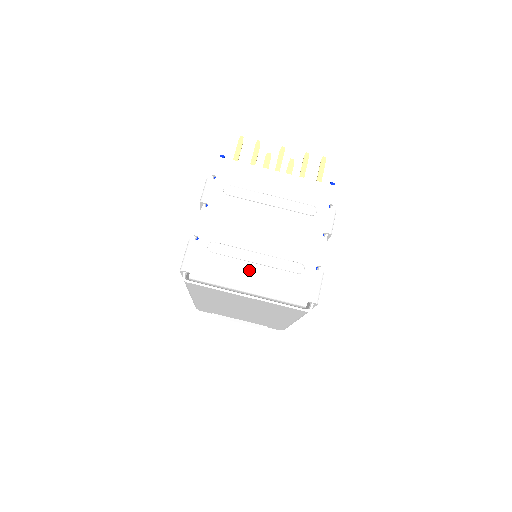
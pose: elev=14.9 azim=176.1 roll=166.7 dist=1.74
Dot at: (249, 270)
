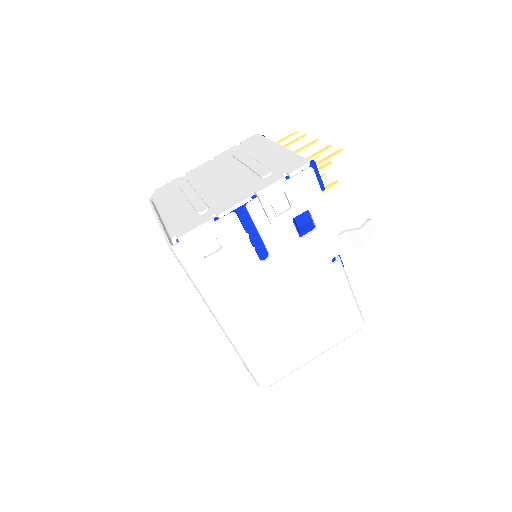
Dot at: (178, 201)
